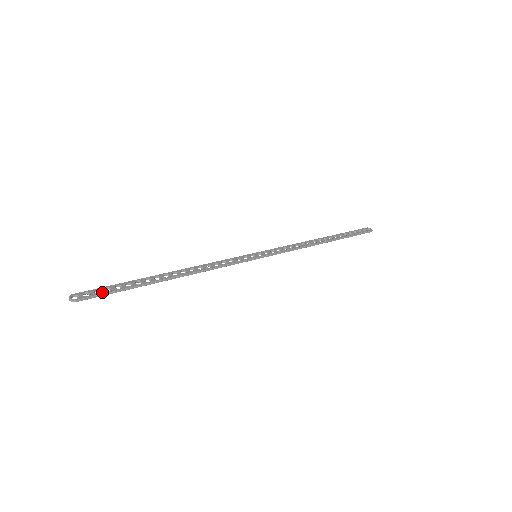
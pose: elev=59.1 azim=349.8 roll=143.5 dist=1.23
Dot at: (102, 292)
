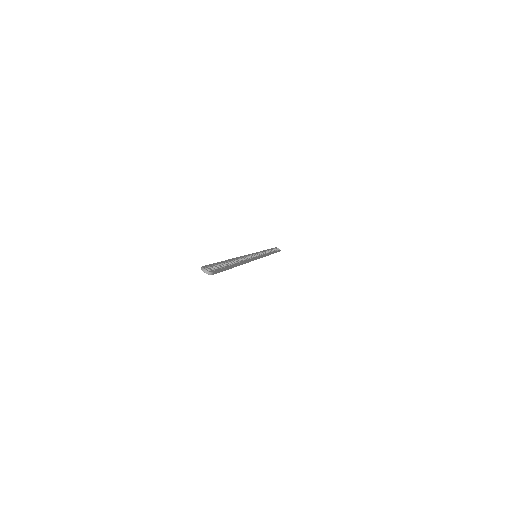
Dot at: (219, 268)
